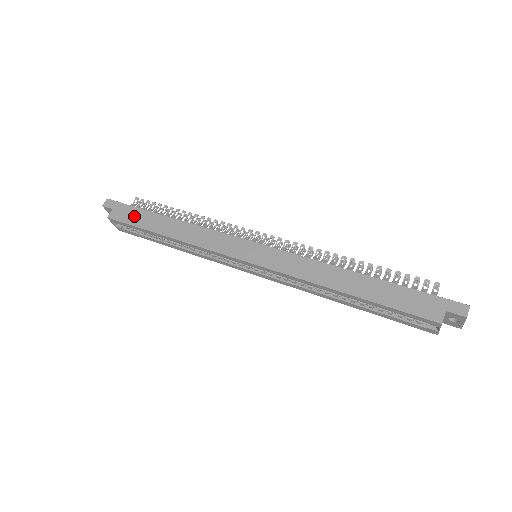
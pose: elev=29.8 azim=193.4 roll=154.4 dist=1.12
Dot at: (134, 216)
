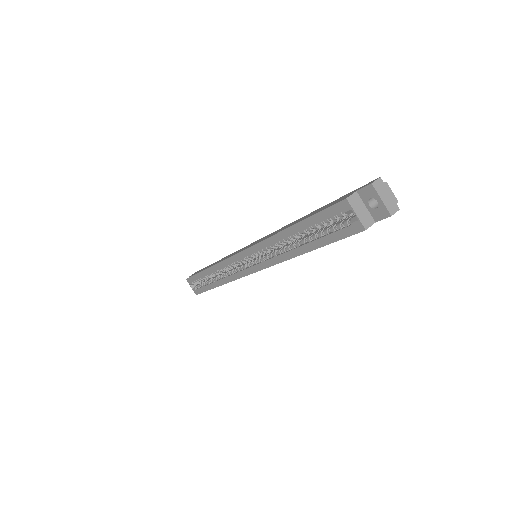
Dot at: occluded
